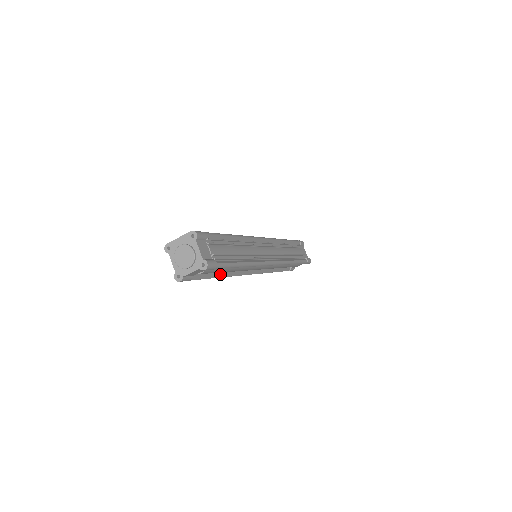
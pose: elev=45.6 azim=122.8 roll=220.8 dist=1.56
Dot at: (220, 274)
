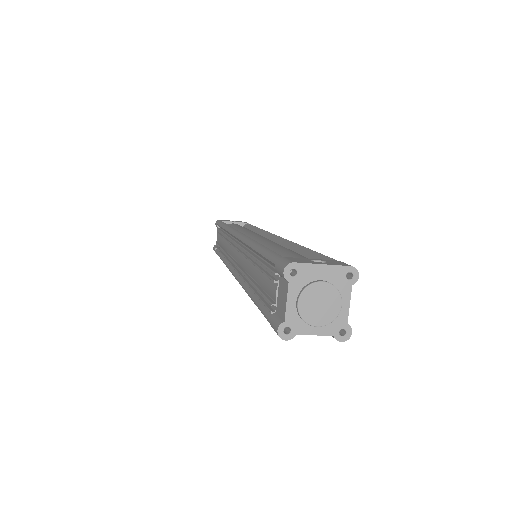
Dot at: occluded
